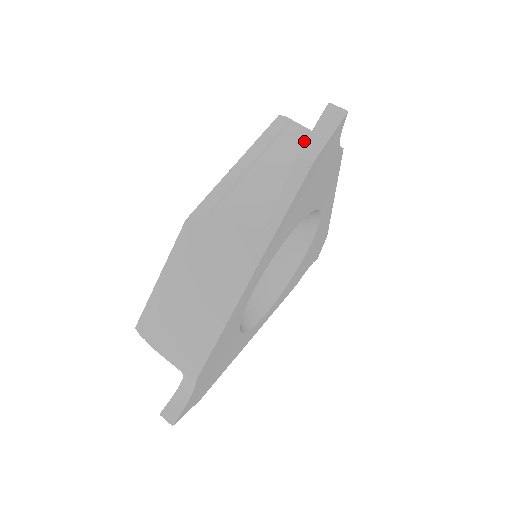
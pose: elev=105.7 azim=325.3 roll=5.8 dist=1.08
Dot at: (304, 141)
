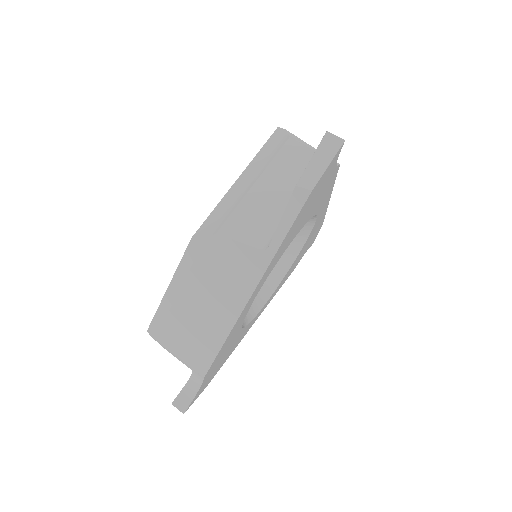
Dot at: (302, 158)
